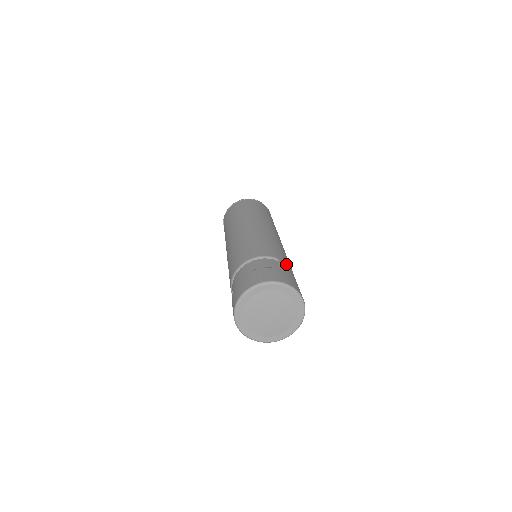
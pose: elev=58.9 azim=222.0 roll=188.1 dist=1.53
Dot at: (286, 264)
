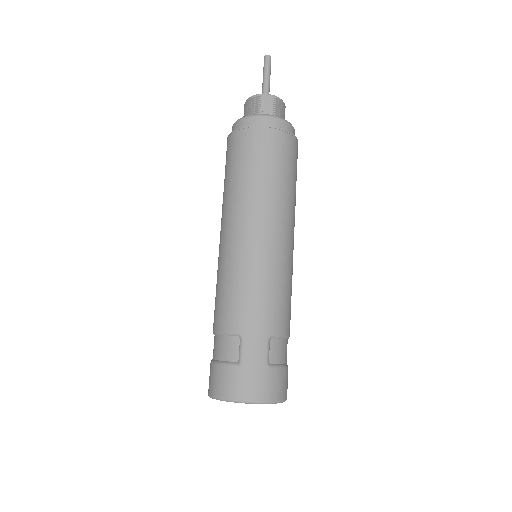
Dot at: (252, 337)
